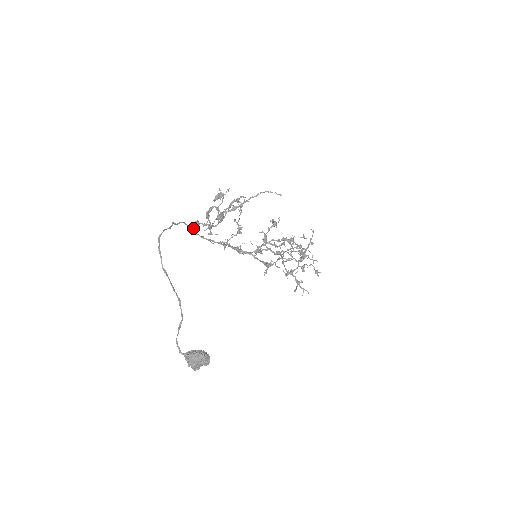
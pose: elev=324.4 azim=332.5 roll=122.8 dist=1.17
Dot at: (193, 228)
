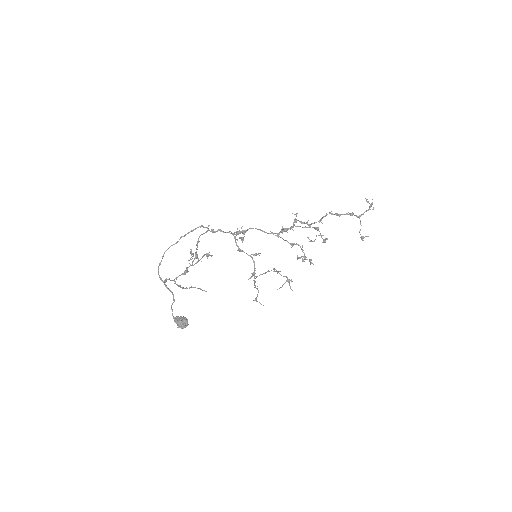
Dot at: (208, 229)
